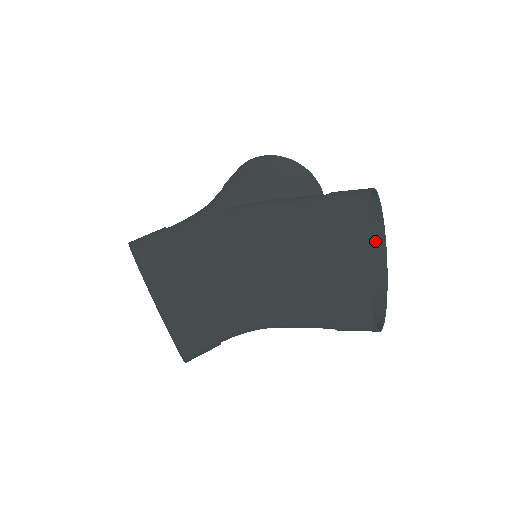
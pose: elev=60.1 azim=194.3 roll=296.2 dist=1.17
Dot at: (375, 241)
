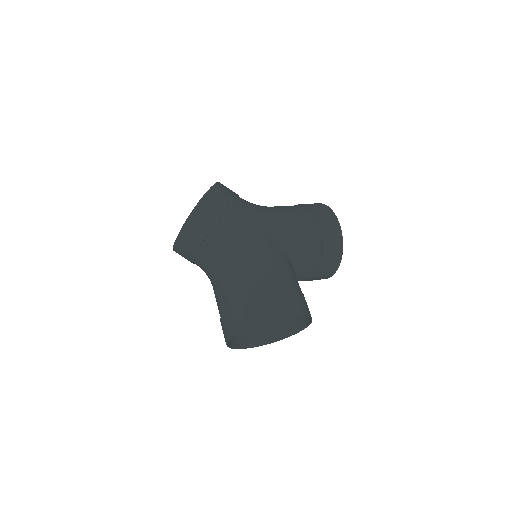
Dot at: (299, 324)
